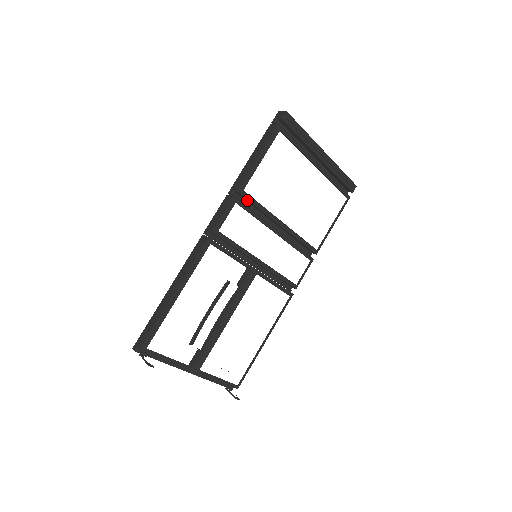
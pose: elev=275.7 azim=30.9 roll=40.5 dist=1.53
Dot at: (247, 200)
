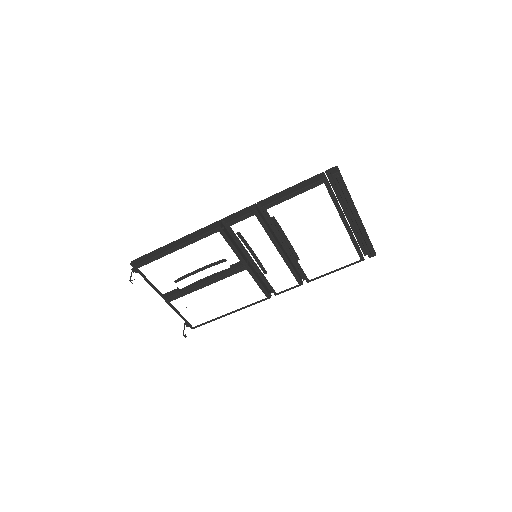
Dot at: (267, 217)
